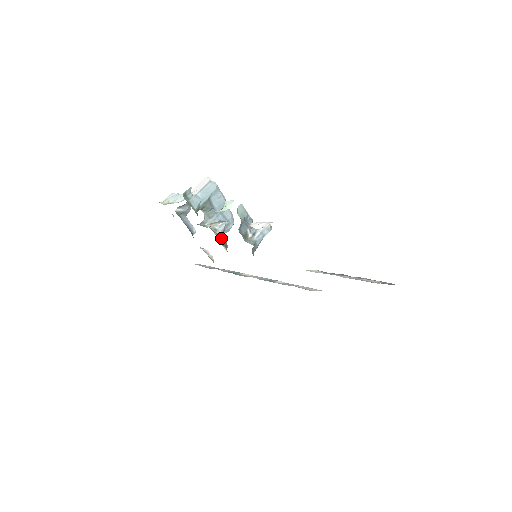
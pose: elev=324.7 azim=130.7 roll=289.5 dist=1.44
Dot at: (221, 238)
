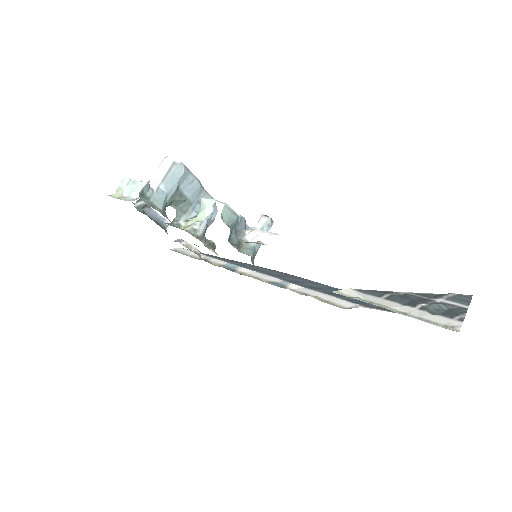
Dot at: (204, 238)
